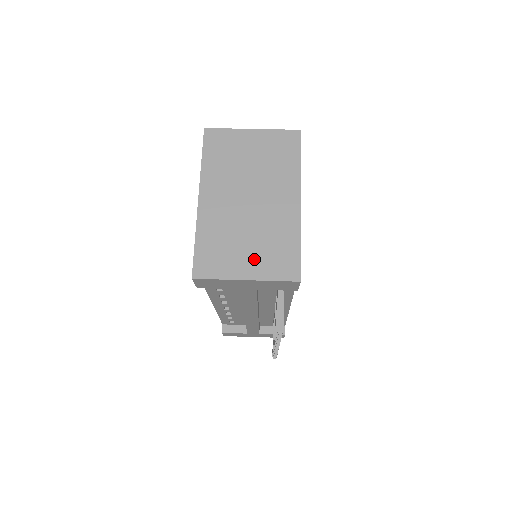
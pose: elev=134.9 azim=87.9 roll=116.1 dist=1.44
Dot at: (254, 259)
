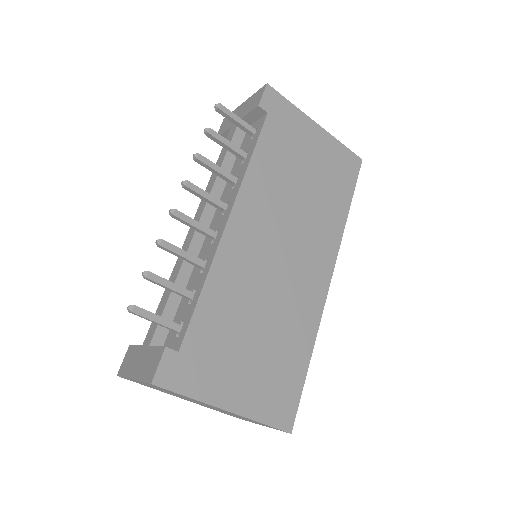
Dot at: occluded
